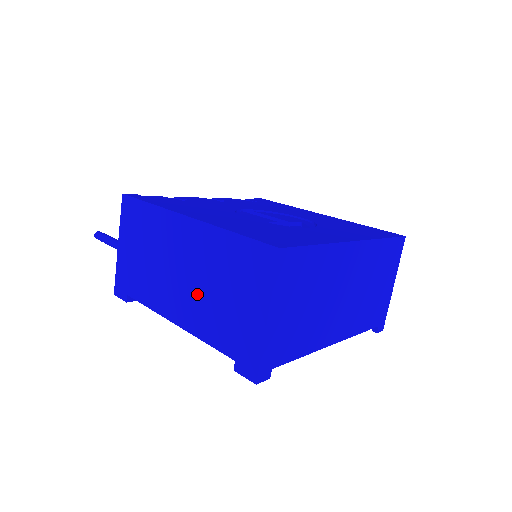
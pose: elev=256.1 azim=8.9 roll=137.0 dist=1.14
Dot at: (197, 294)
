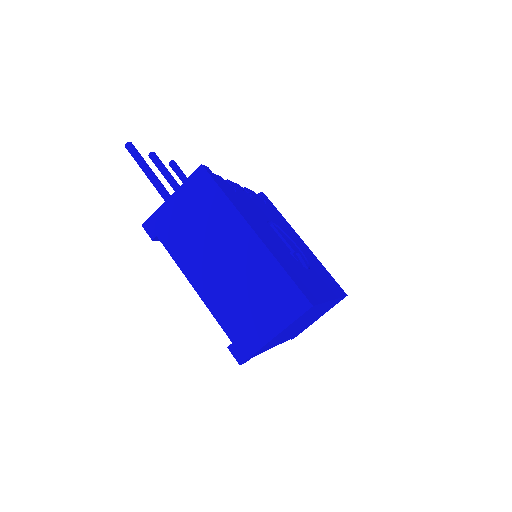
Dot at: (228, 284)
